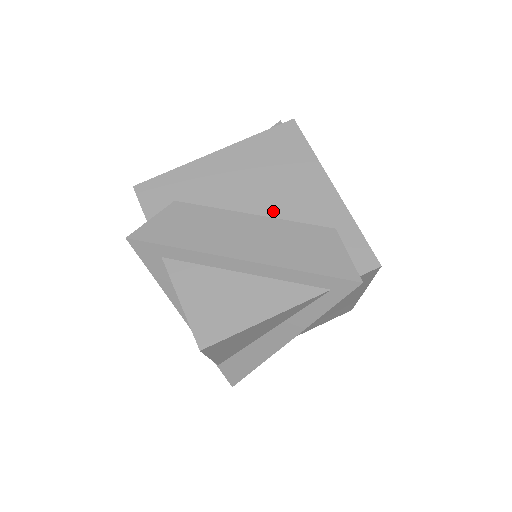
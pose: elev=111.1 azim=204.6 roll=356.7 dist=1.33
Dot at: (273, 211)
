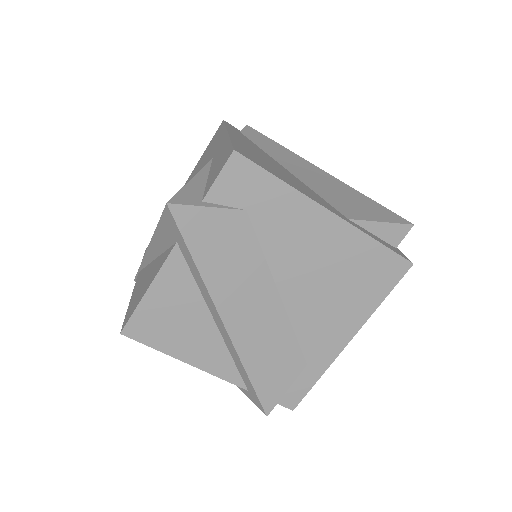
Dot at: (294, 308)
